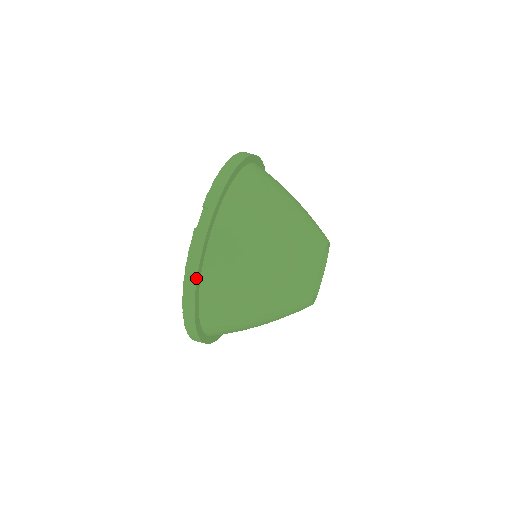
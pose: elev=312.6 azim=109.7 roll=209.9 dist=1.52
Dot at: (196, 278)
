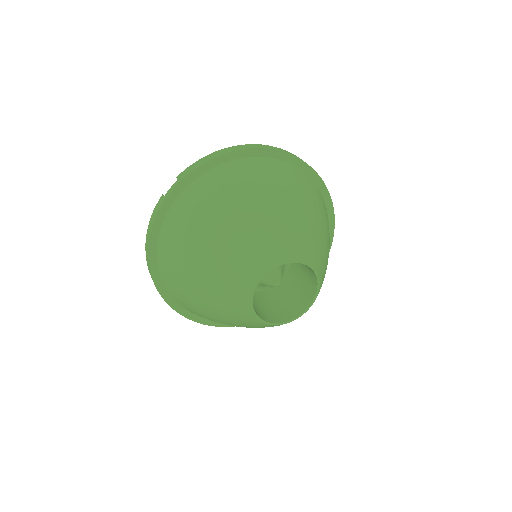
Dot at: (149, 238)
